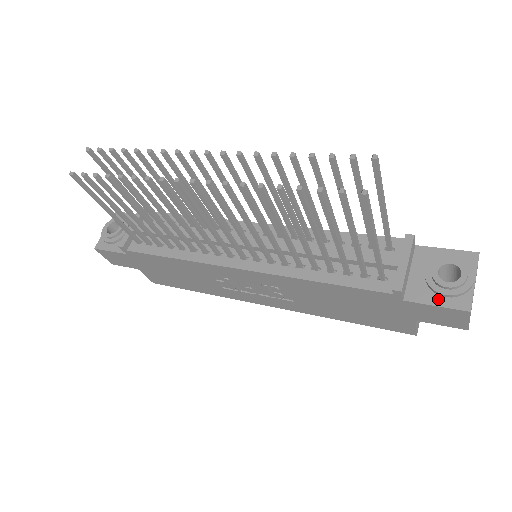
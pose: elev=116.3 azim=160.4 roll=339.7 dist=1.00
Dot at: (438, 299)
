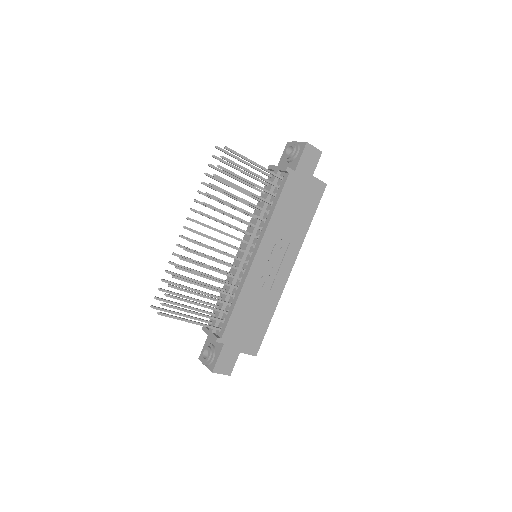
Dot at: (299, 156)
